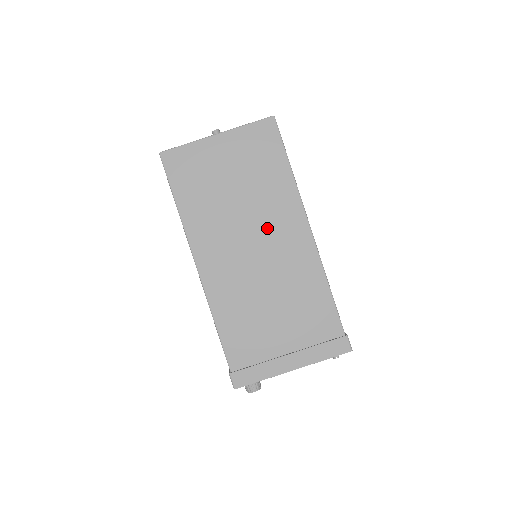
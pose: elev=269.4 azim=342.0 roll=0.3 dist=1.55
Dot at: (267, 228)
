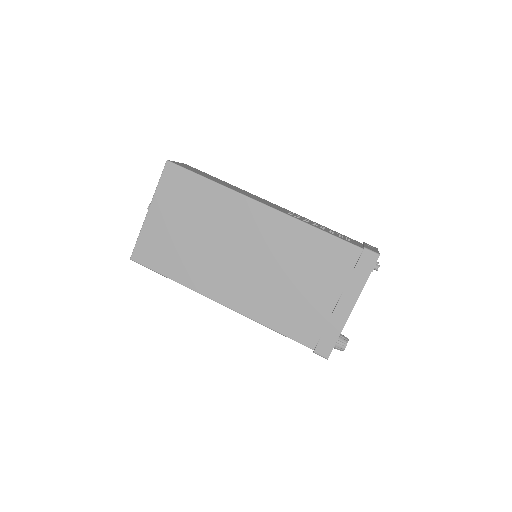
Dot at: (237, 234)
